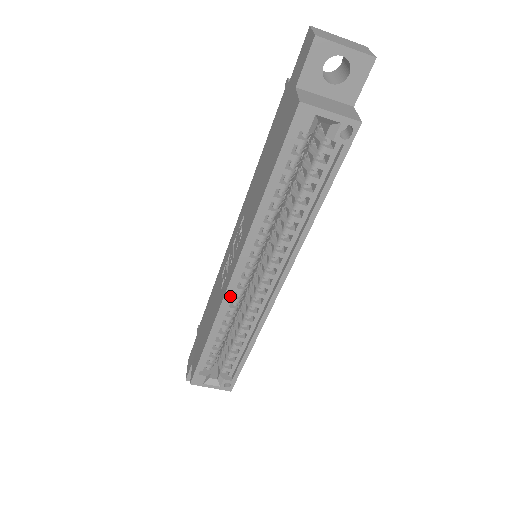
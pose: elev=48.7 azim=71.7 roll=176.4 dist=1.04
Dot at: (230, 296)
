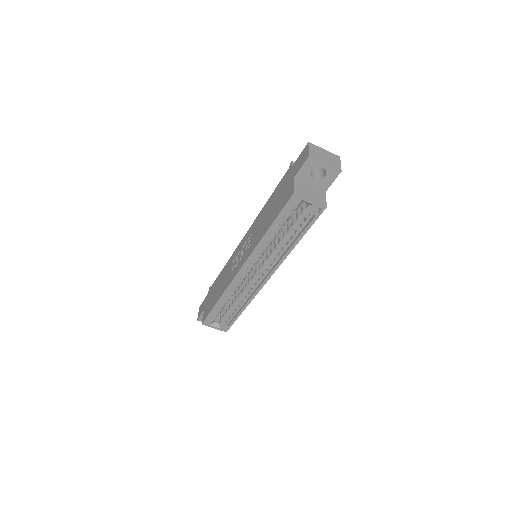
Dot at: (237, 279)
